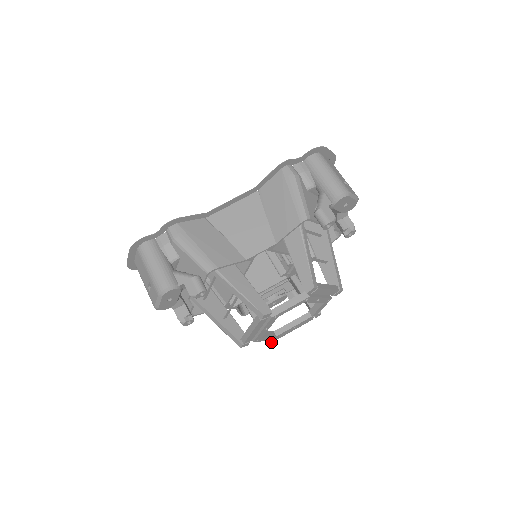
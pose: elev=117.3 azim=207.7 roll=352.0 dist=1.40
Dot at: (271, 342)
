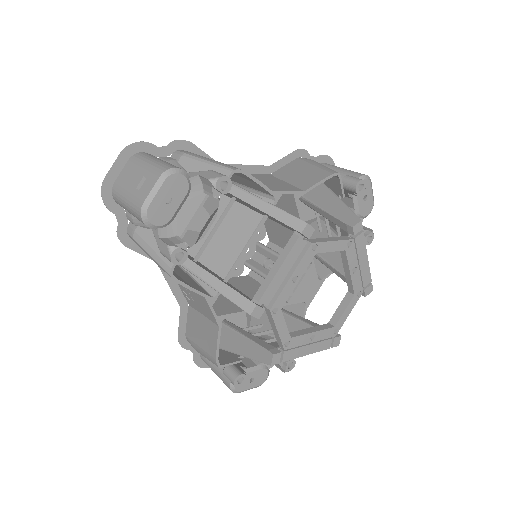
Dot at: (276, 362)
